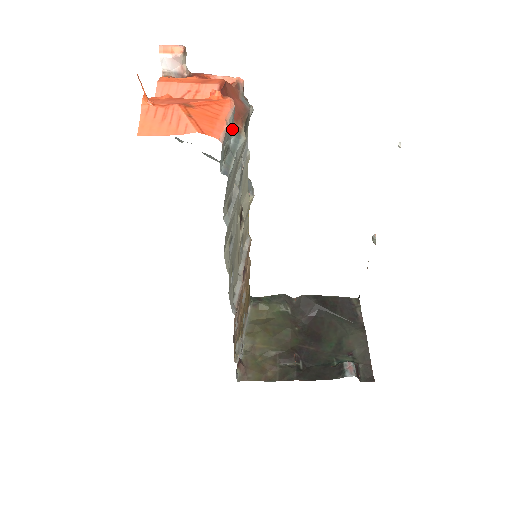
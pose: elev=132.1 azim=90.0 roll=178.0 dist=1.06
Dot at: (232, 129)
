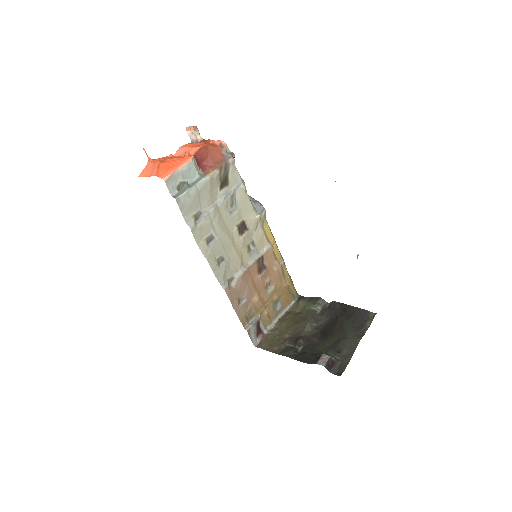
Dot at: (195, 173)
